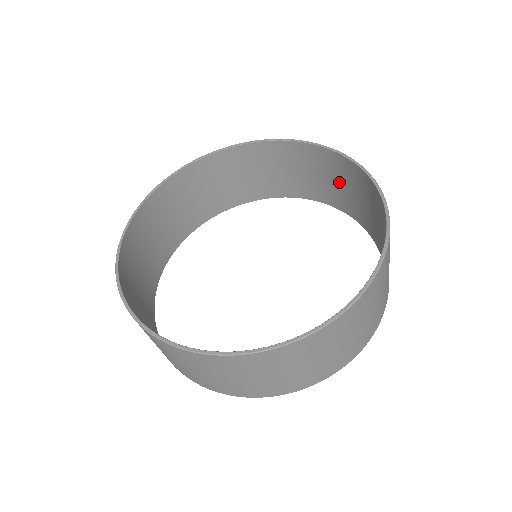
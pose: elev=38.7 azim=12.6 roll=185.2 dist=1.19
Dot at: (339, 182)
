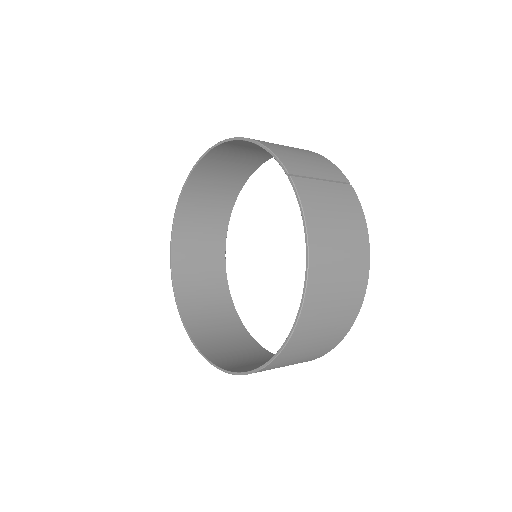
Dot at: occluded
